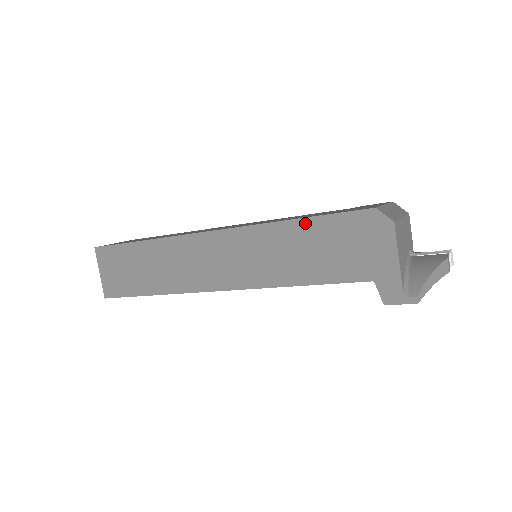
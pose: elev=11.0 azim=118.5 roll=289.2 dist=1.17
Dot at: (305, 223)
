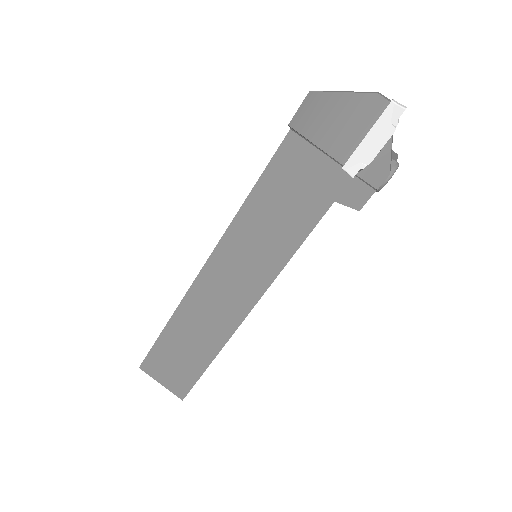
Dot at: occluded
